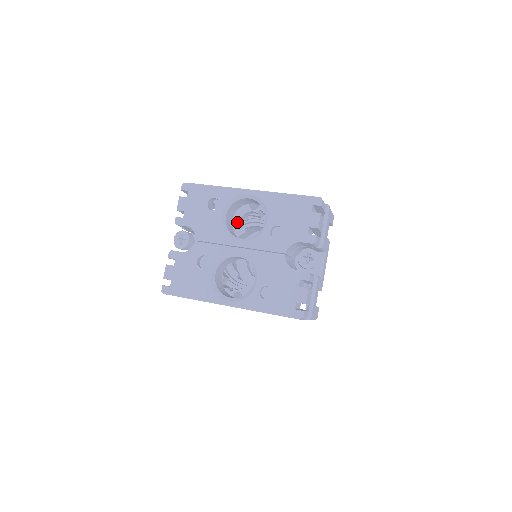
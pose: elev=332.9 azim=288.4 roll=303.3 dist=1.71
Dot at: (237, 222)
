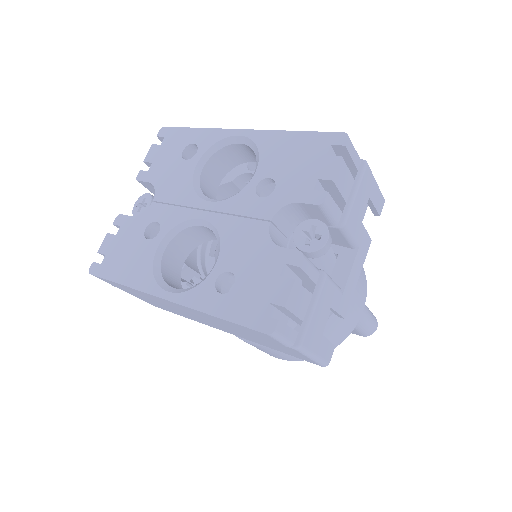
Dot at: (230, 194)
